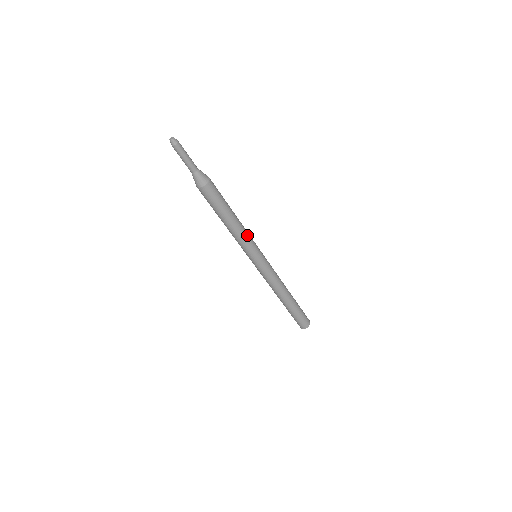
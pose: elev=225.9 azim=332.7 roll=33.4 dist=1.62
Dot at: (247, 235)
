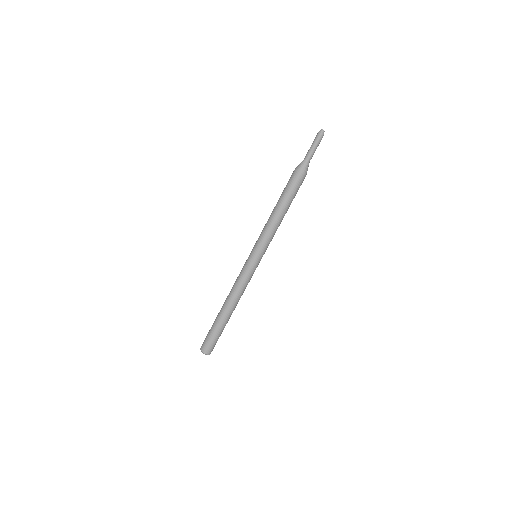
Dot at: occluded
